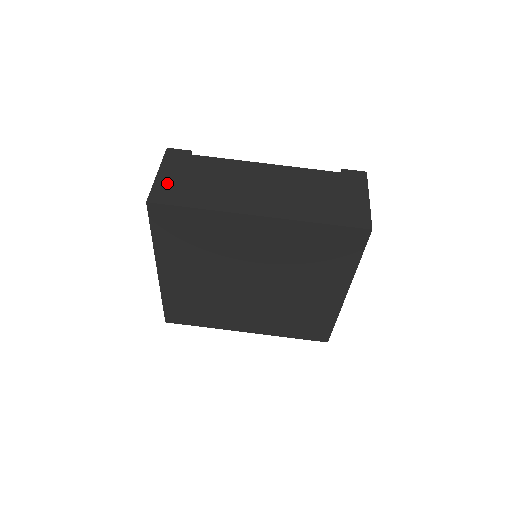
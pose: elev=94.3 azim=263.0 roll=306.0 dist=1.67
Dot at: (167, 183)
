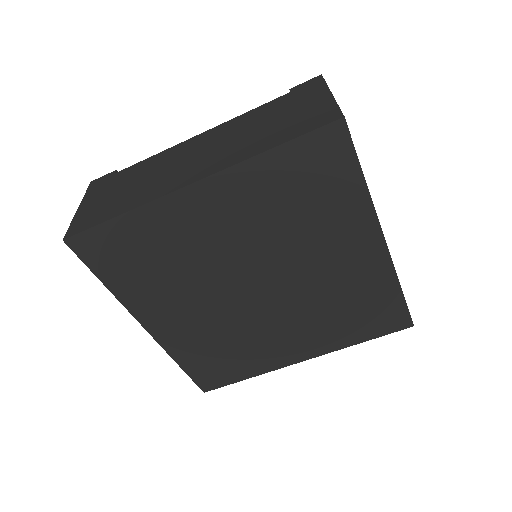
Dot at: (87, 211)
